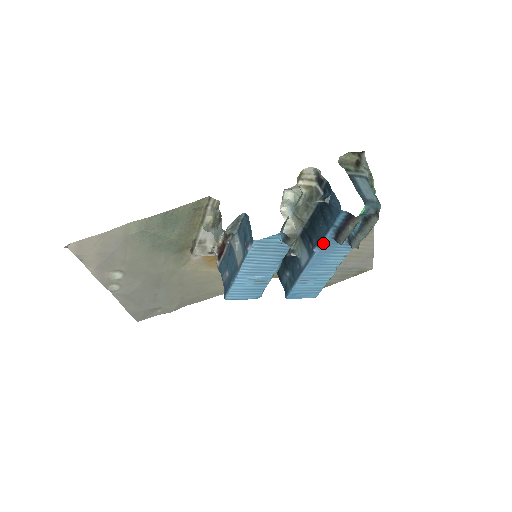
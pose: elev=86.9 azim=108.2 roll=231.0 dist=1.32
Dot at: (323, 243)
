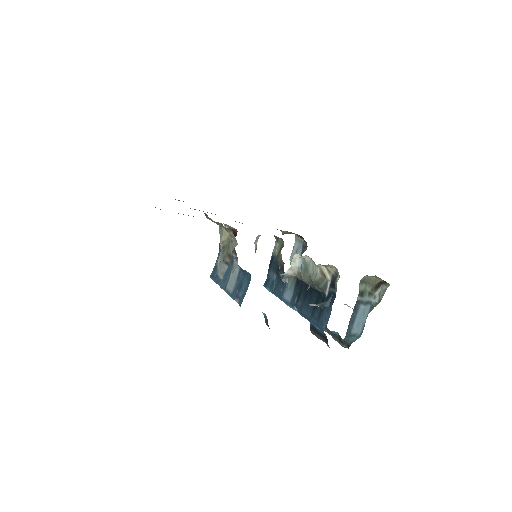
Dot at: (302, 316)
